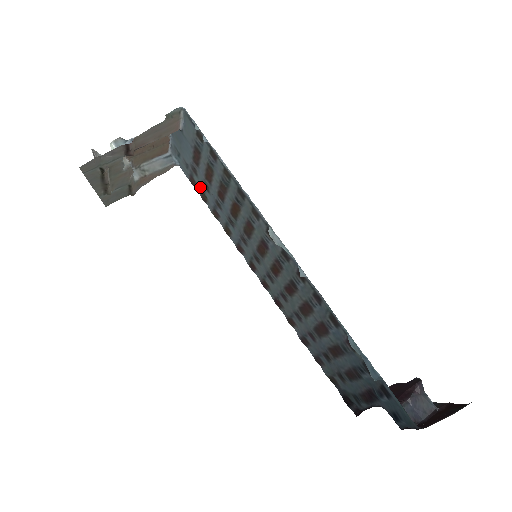
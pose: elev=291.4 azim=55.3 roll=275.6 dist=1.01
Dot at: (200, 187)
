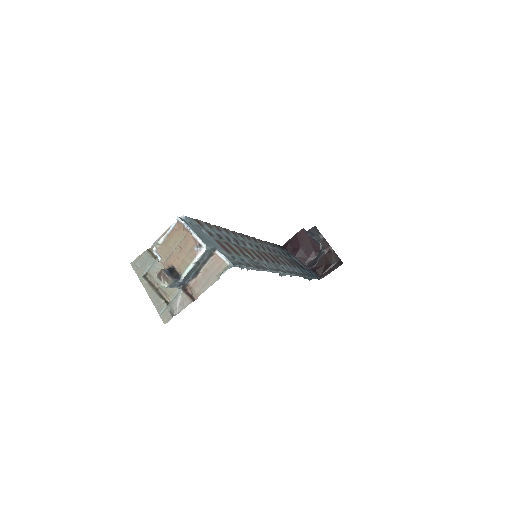
Dot at: (208, 228)
